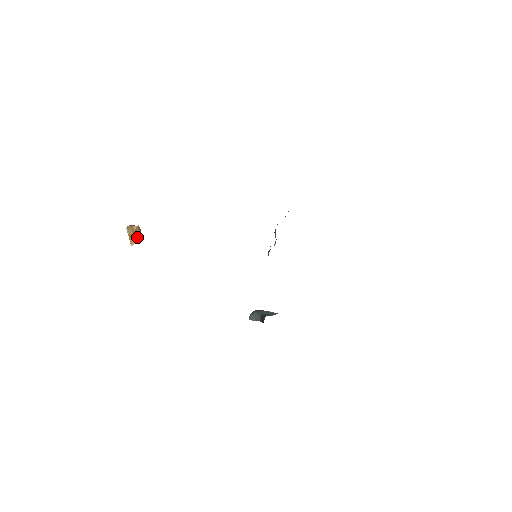
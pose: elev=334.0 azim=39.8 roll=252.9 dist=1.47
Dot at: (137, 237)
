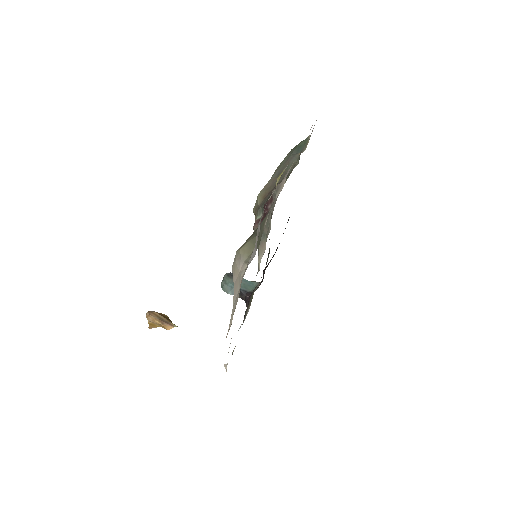
Dot at: occluded
